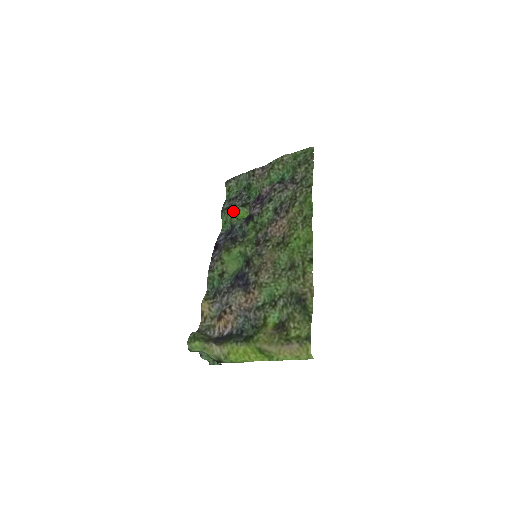
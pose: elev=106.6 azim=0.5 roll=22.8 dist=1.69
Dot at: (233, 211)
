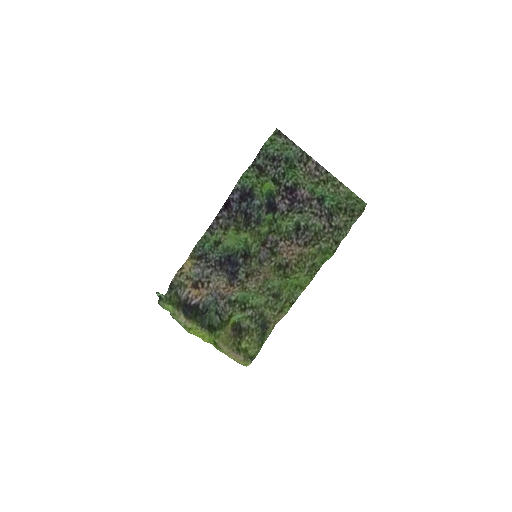
Dot at: (263, 179)
